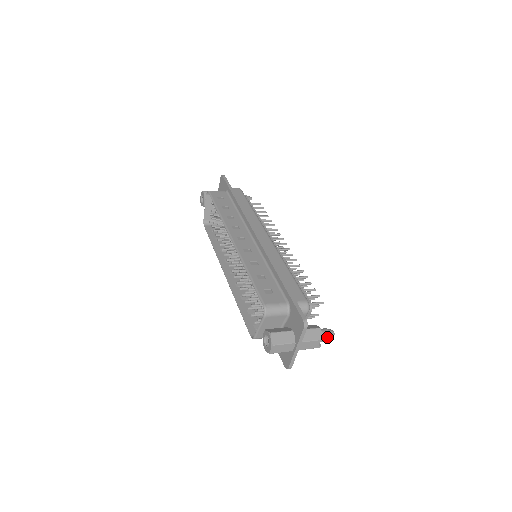
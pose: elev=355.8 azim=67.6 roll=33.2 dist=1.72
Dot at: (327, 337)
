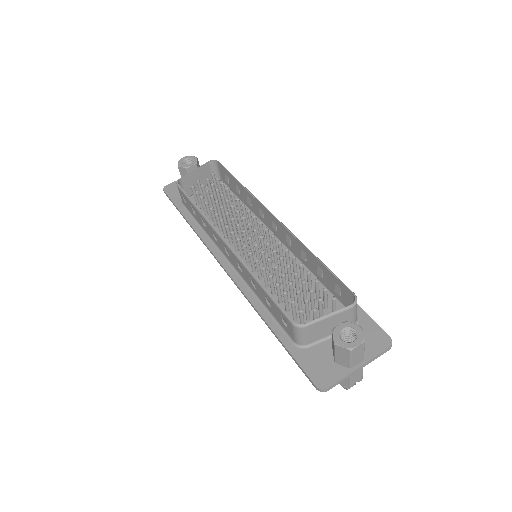
Dot at: occluded
